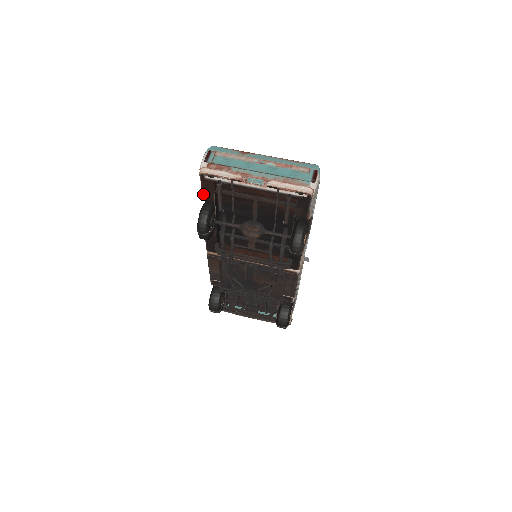
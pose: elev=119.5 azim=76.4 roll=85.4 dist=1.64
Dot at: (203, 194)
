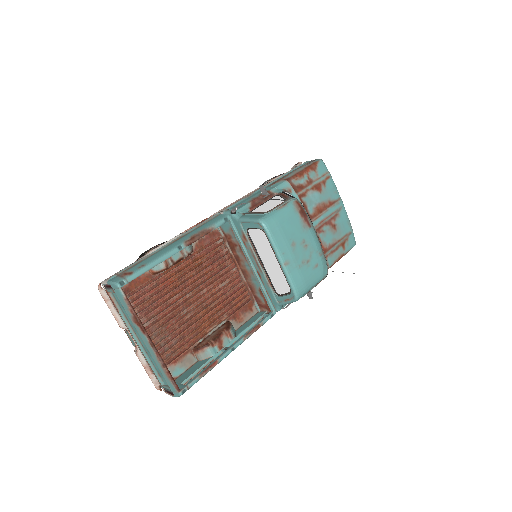
Dot at: occluded
